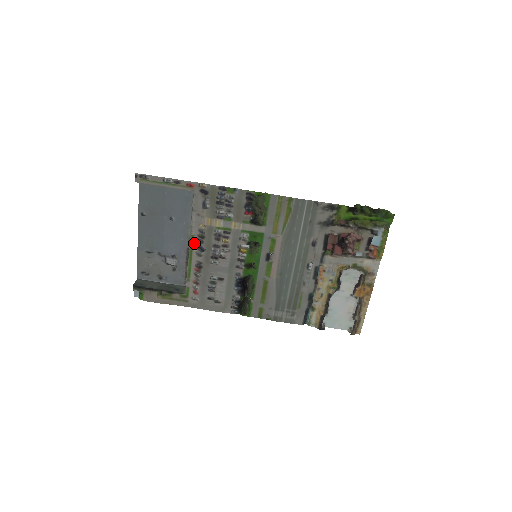
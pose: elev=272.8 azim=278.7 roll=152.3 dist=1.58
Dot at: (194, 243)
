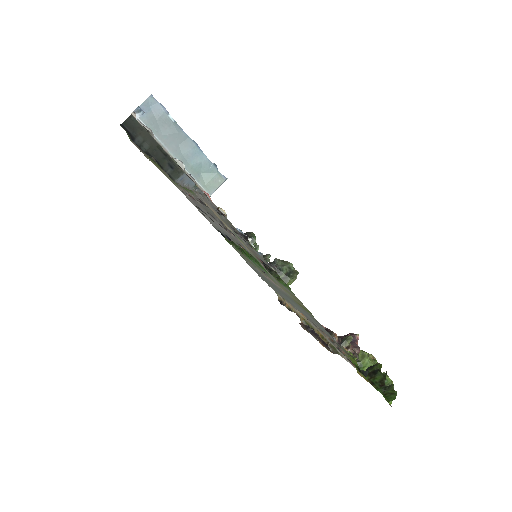
Dot at: (195, 195)
